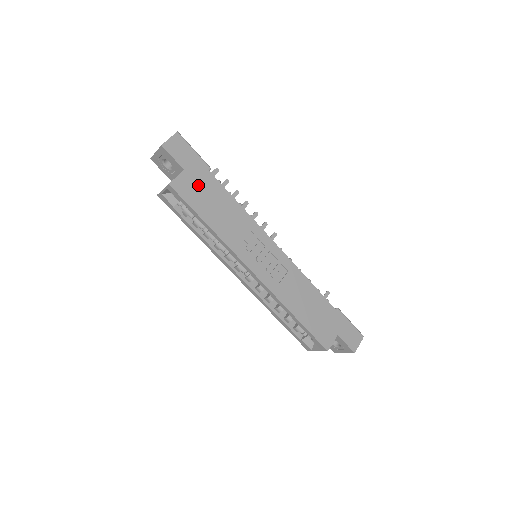
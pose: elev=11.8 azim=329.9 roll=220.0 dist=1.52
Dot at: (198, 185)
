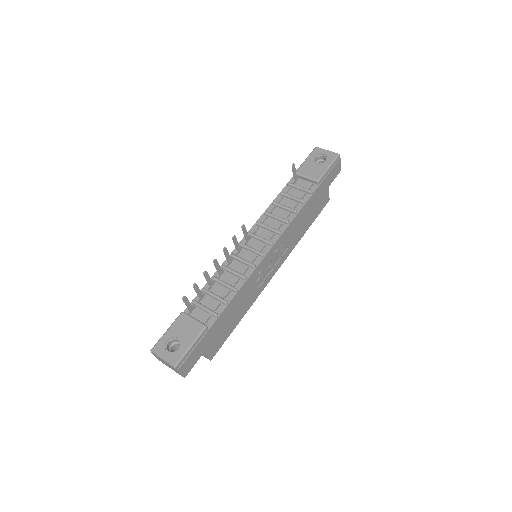
Dot at: (216, 336)
